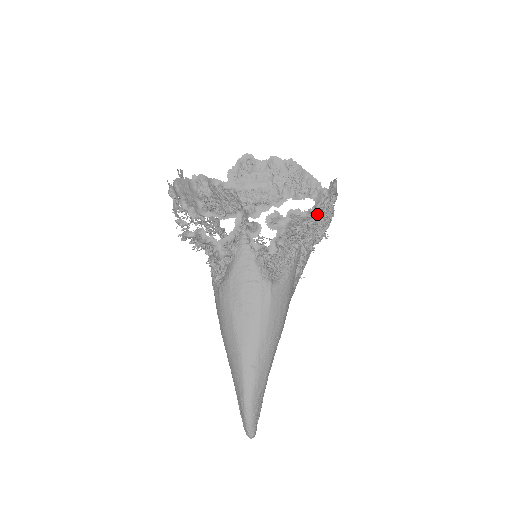
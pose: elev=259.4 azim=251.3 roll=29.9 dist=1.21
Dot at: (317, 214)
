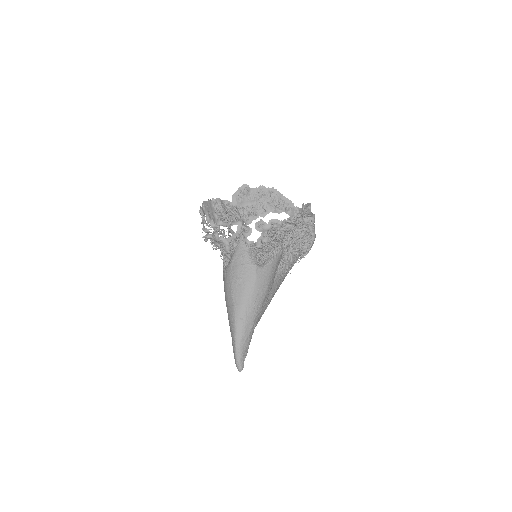
Dot at: (291, 224)
